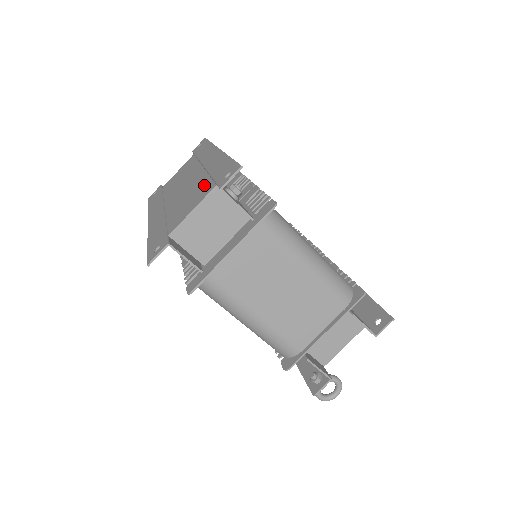
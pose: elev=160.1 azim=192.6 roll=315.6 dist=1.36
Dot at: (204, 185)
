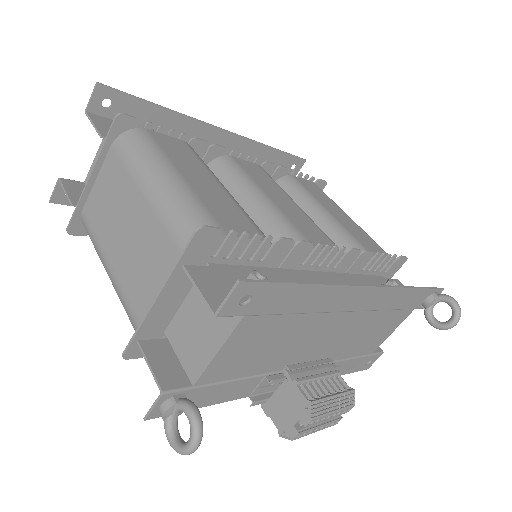
Dot at: occluded
